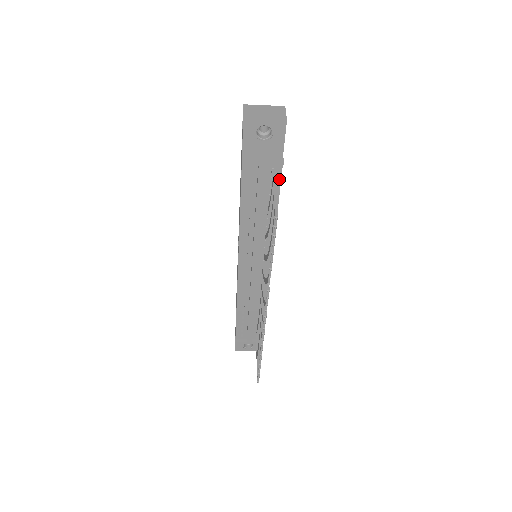
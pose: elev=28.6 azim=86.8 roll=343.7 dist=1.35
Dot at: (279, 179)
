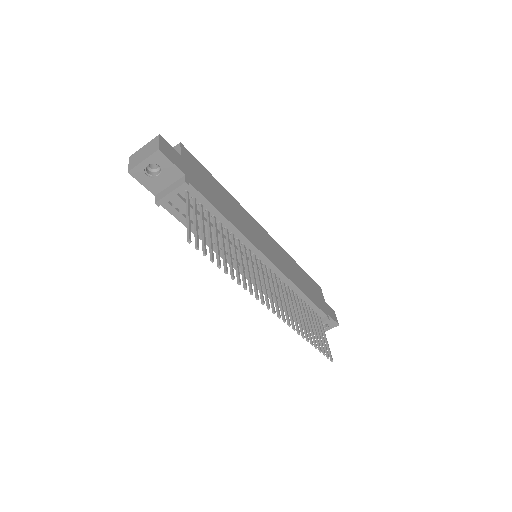
Dot at: (199, 195)
